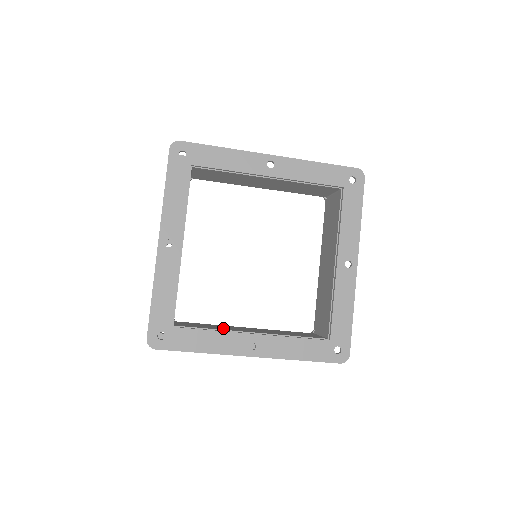
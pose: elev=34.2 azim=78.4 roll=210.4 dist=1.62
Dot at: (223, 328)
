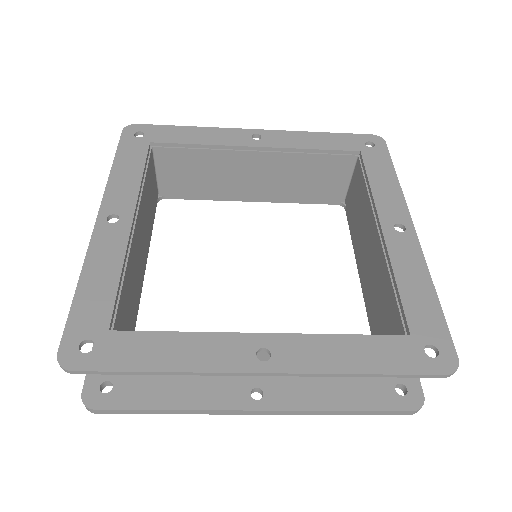
Dot at: occluded
